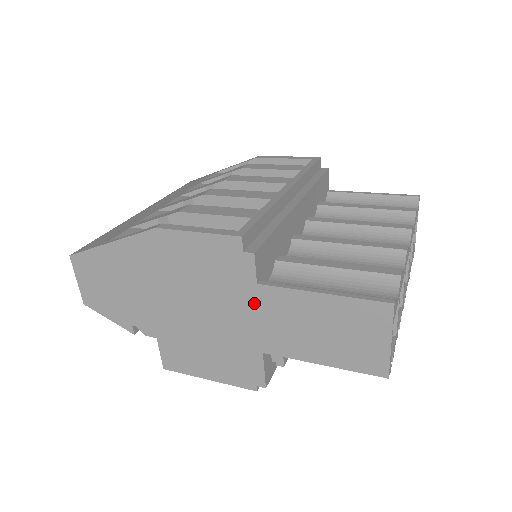
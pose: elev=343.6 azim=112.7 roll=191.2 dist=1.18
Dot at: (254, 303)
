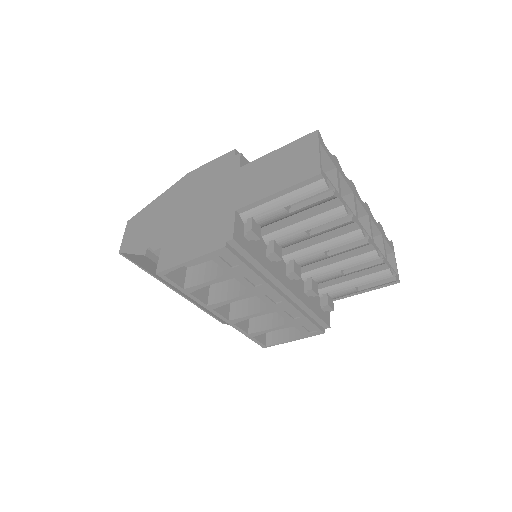
Dot at: (236, 180)
